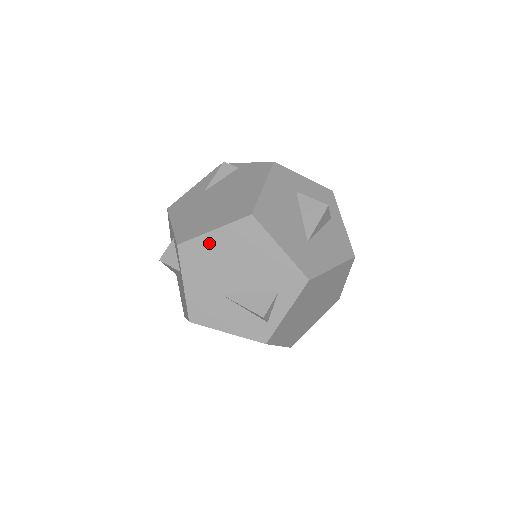
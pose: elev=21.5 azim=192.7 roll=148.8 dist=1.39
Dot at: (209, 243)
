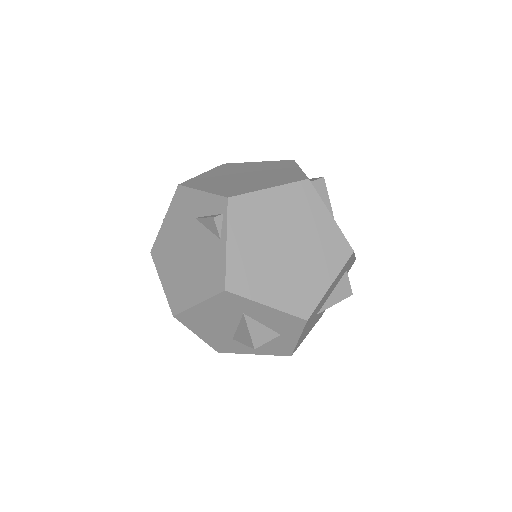
Dot at: occluded
